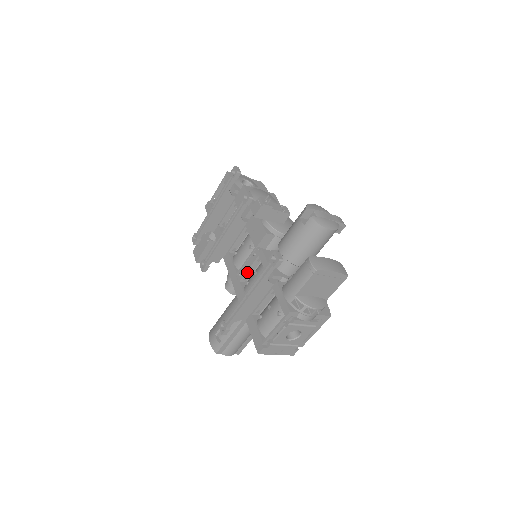
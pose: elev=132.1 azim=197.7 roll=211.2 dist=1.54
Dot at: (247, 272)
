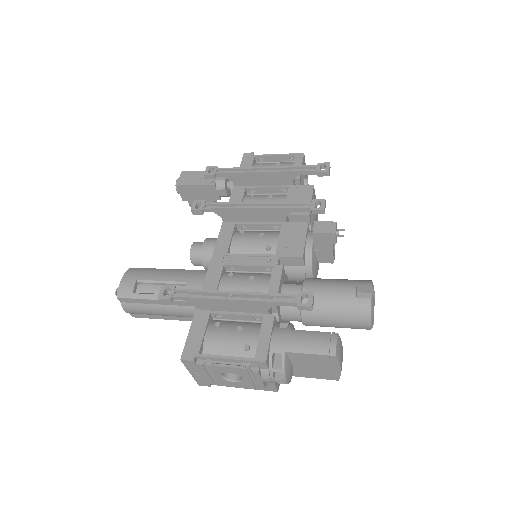
Dot at: (242, 266)
